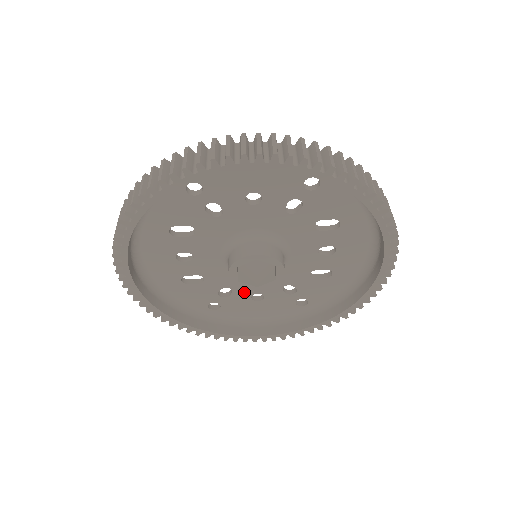
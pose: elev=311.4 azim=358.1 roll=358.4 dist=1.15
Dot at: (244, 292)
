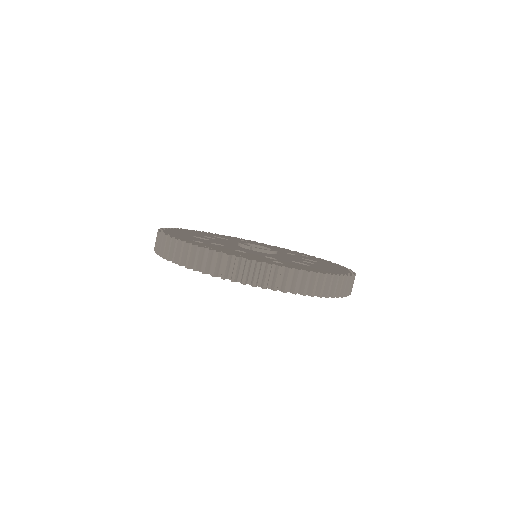
Dot at: occluded
